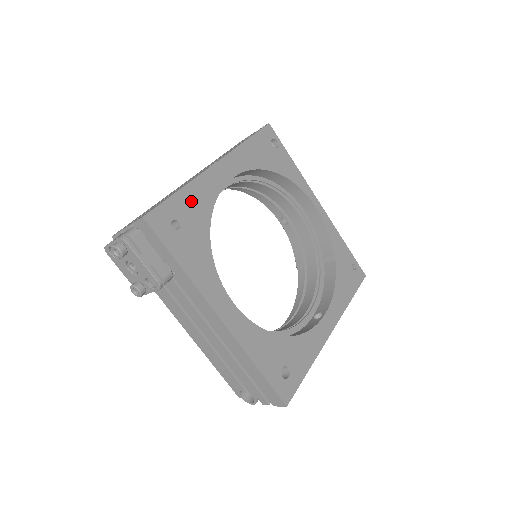
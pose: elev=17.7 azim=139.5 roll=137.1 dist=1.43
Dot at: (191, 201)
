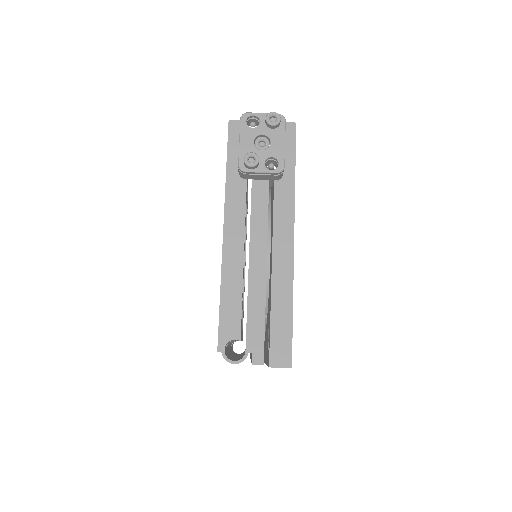
Dot at: occluded
